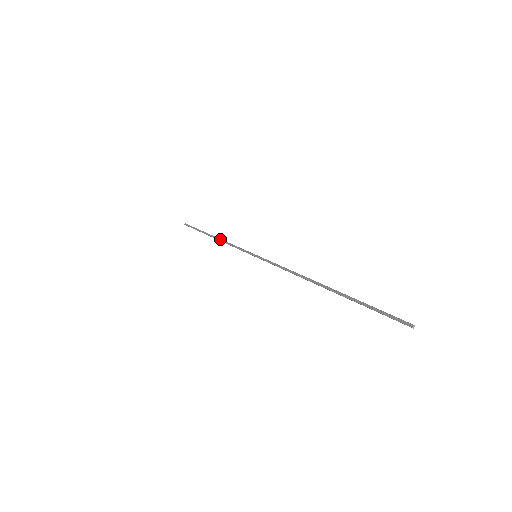
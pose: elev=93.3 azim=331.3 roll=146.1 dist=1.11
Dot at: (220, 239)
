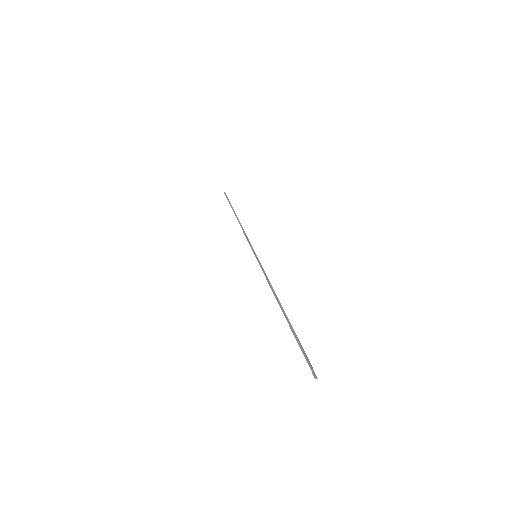
Dot at: occluded
